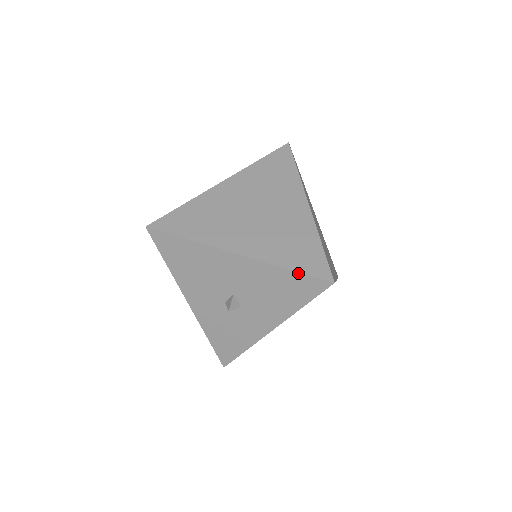
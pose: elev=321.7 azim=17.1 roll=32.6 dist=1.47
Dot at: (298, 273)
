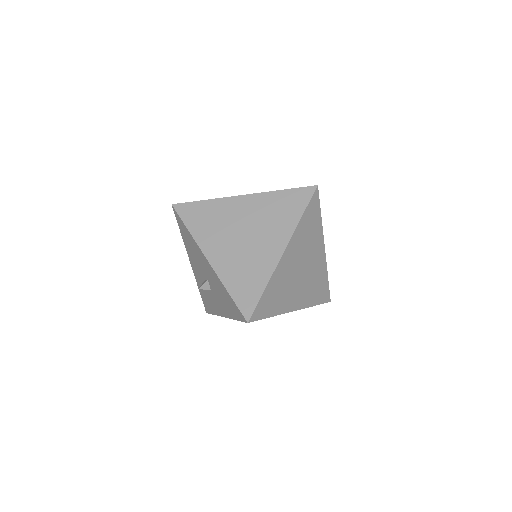
Dot at: (233, 300)
